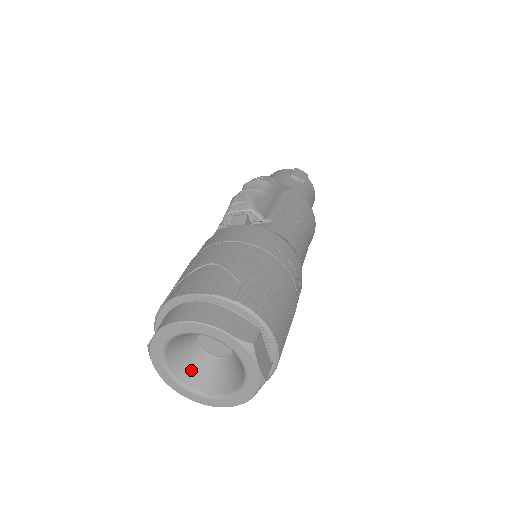
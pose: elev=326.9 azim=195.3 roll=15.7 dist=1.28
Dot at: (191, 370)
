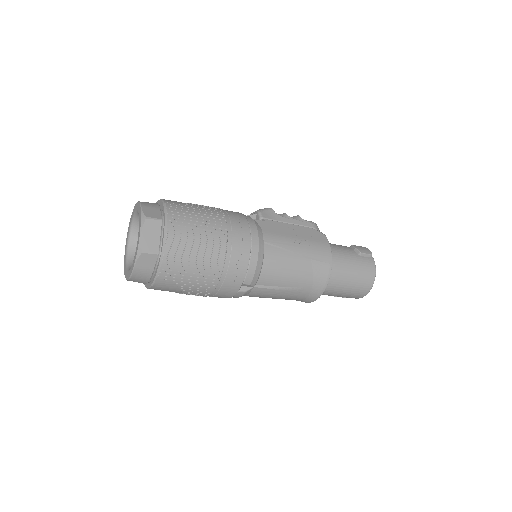
Dot at: occluded
